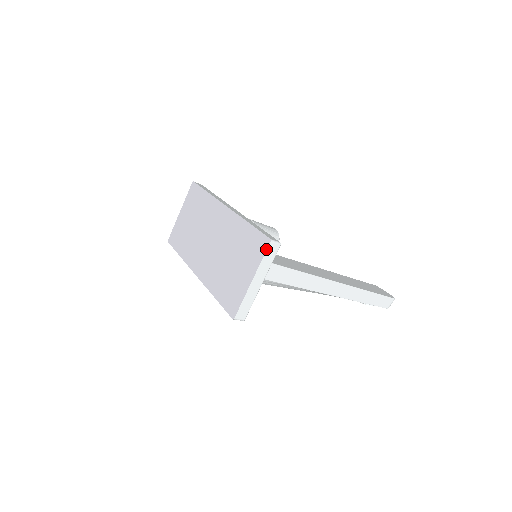
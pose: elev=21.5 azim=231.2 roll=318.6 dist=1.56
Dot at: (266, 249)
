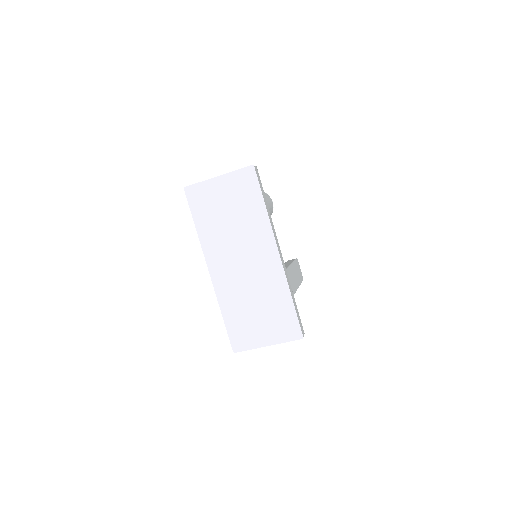
Dot at: occluded
